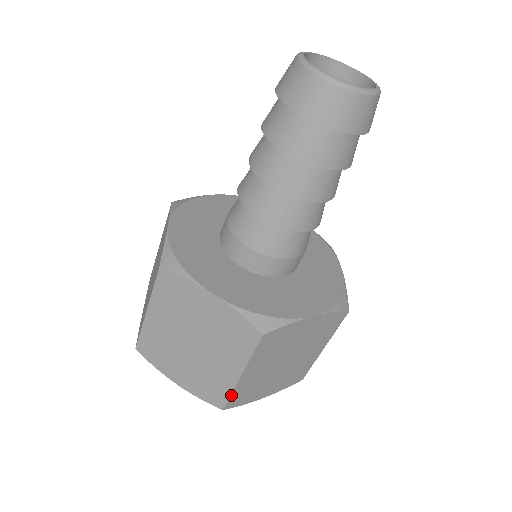
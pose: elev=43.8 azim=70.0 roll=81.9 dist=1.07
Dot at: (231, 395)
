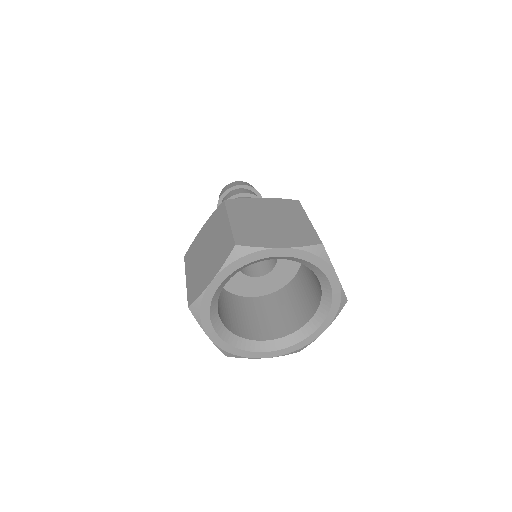
Dot at: (233, 234)
